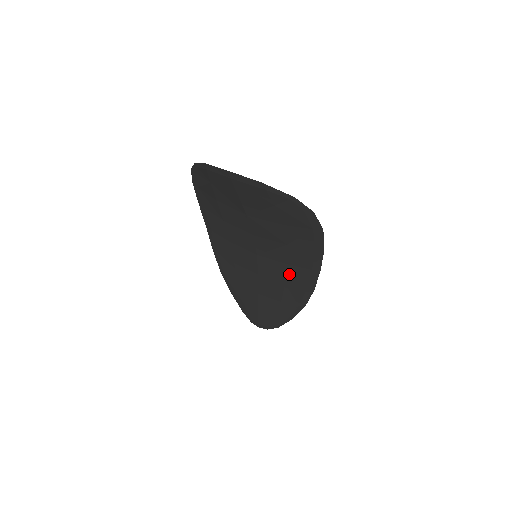
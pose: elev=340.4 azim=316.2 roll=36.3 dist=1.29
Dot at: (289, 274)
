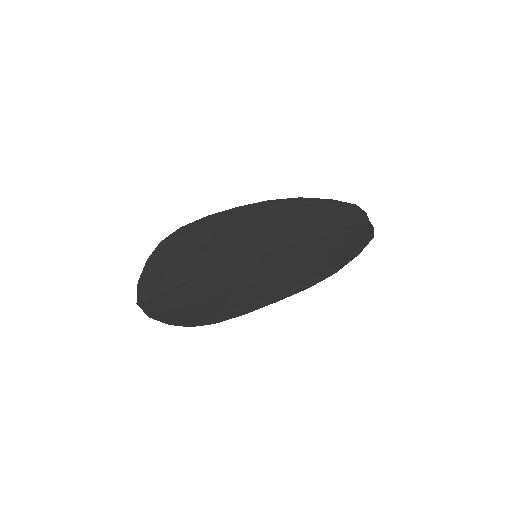
Dot at: (282, 275)
